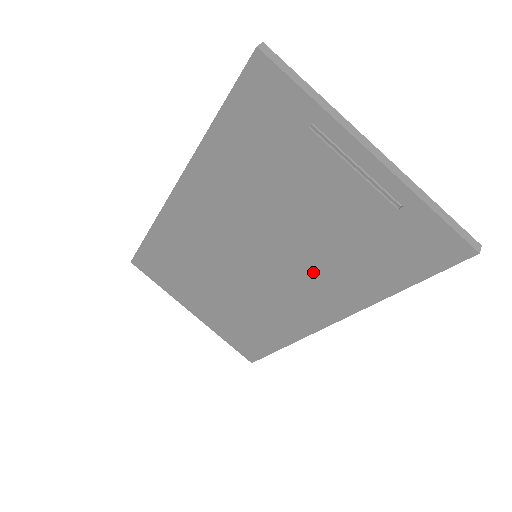
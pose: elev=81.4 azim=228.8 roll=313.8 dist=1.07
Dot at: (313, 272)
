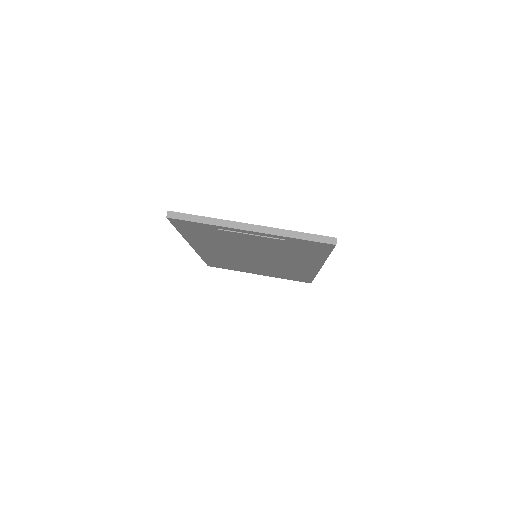
Dot at: (285, 258)
